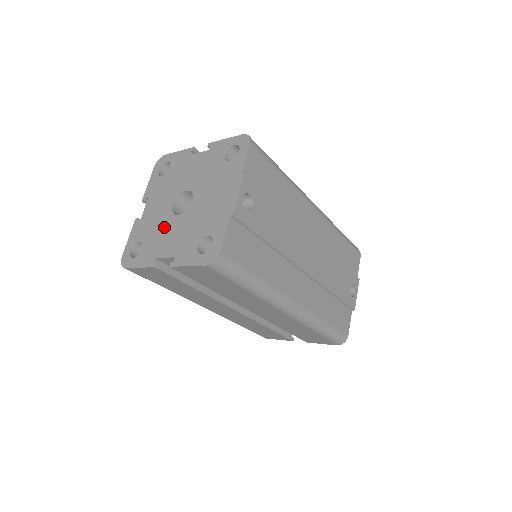
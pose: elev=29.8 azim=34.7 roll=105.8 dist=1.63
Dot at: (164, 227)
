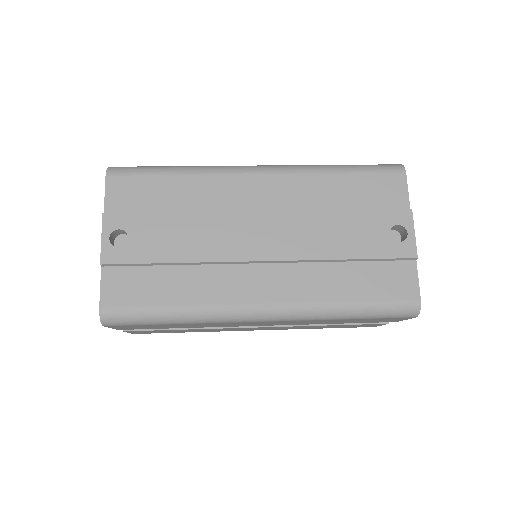
Dot at: occluded
